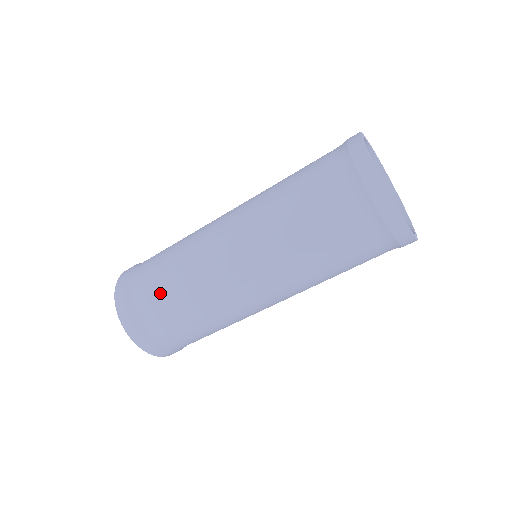
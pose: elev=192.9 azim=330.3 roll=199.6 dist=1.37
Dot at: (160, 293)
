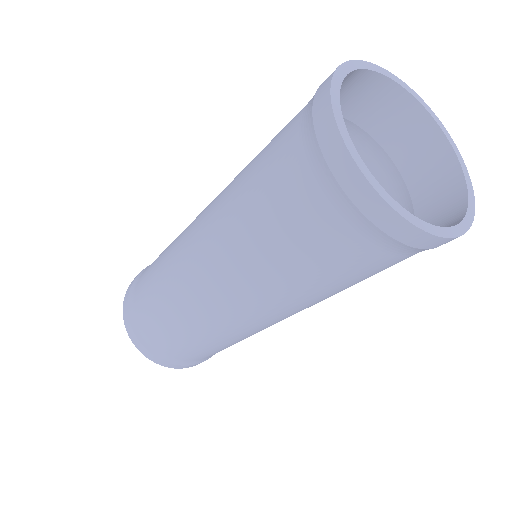
Dot at: (150, 307)
